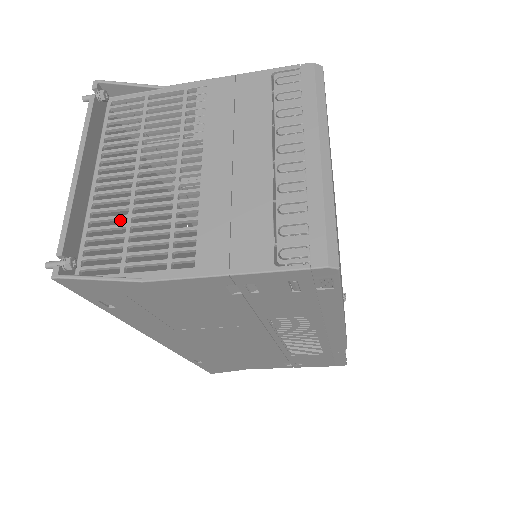
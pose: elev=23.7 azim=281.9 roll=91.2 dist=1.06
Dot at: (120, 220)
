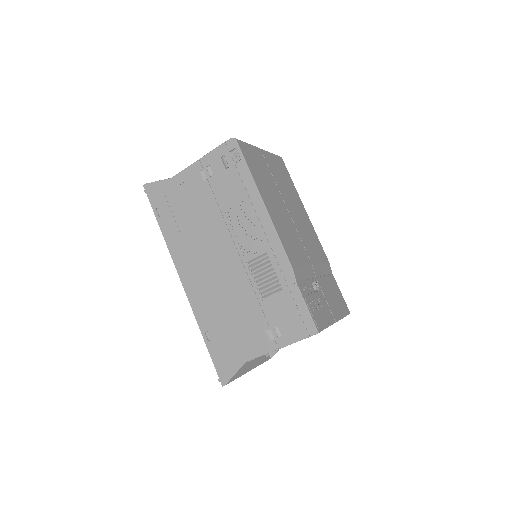
Dot at: occluded
